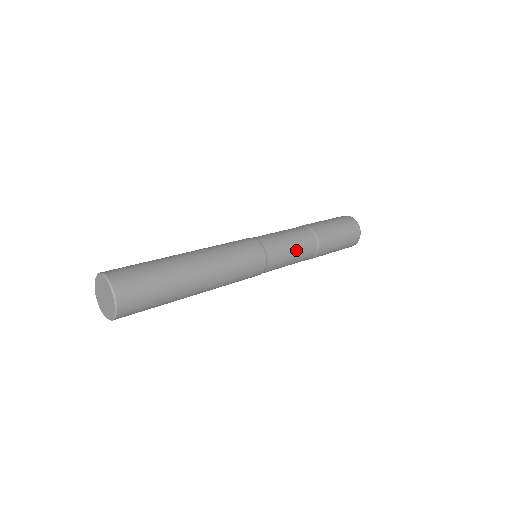
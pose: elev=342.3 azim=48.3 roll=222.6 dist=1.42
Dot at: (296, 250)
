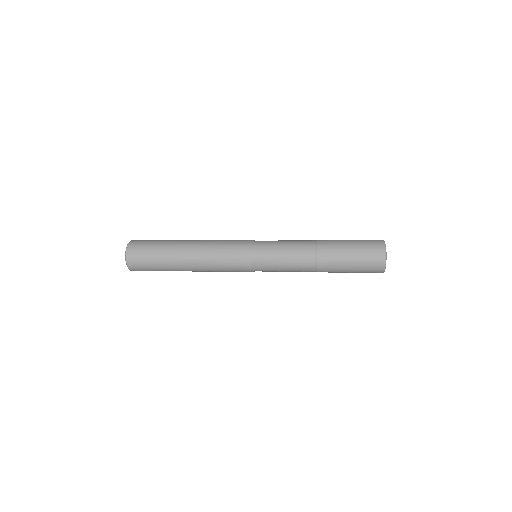
Dot at: (287, 251)
